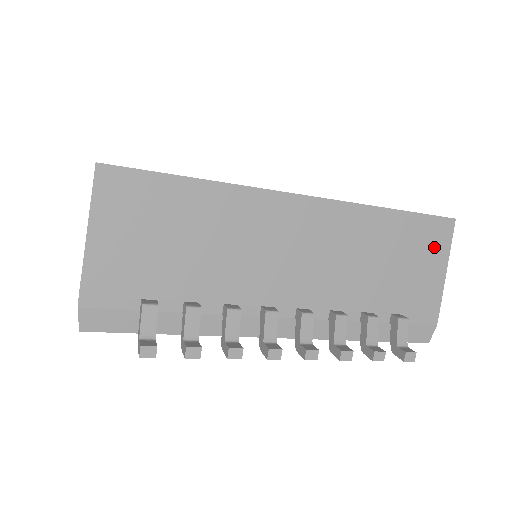
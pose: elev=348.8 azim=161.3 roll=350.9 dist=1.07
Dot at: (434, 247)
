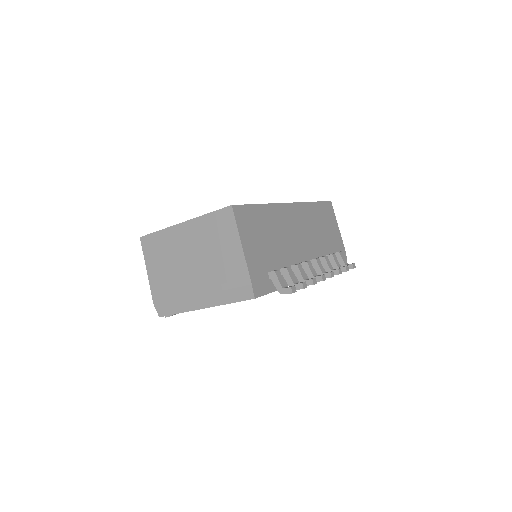
Dot at: (331, 216)
